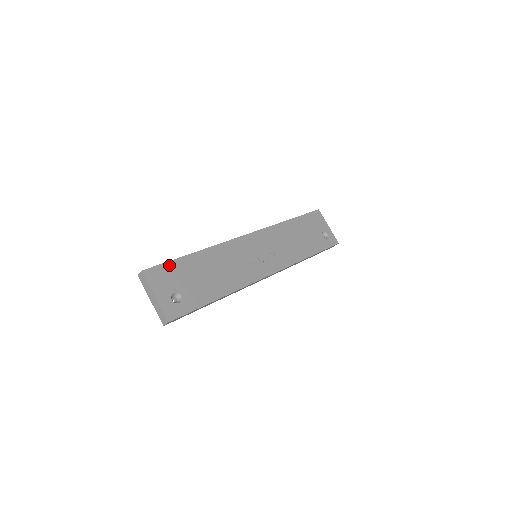
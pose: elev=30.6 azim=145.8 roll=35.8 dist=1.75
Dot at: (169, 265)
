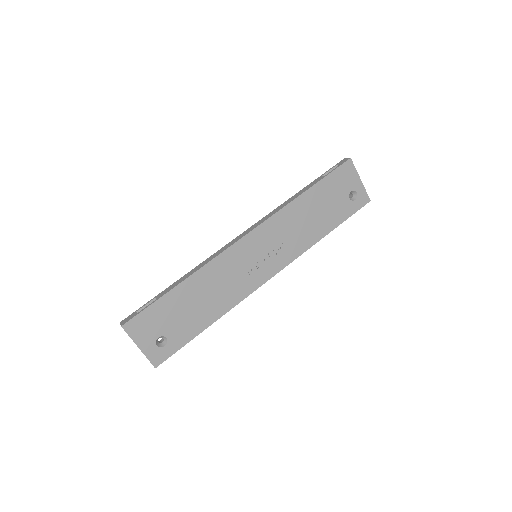
Dot at: (150, 309)
